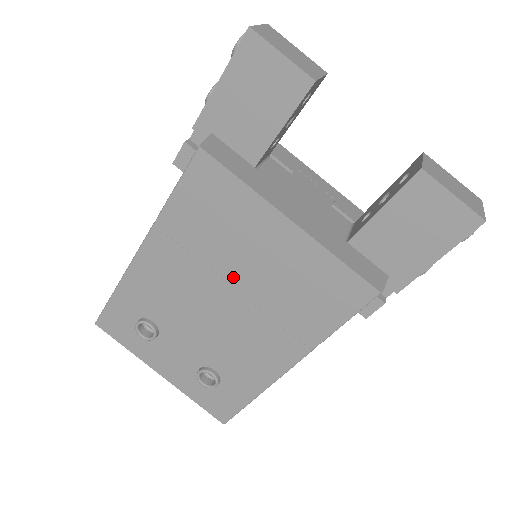
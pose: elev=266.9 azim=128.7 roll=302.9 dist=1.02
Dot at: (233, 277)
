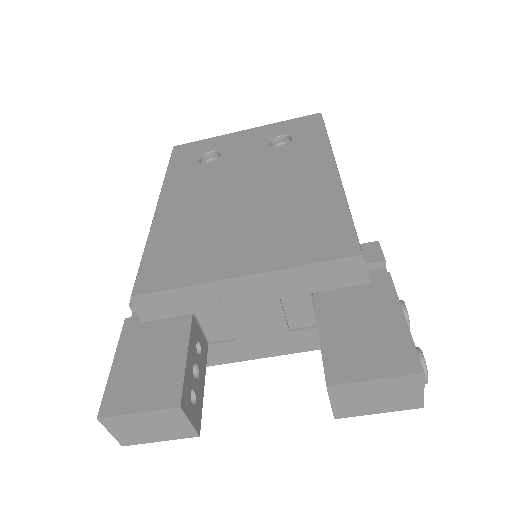
Dot at: occluded
